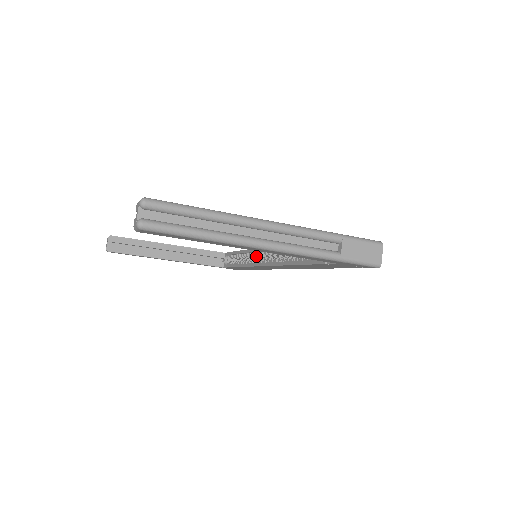
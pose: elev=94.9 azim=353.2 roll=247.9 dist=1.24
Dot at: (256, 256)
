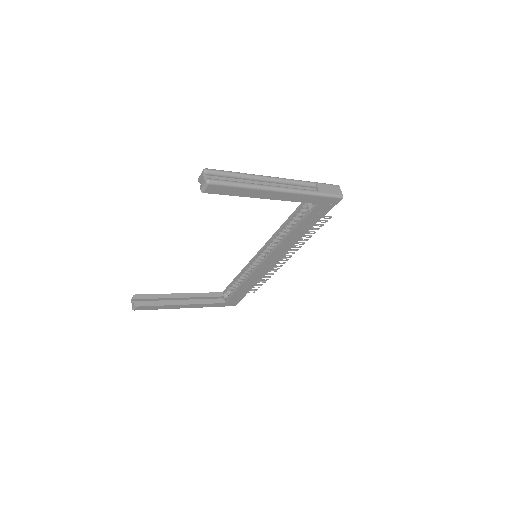
Dot at: (253, 266)
